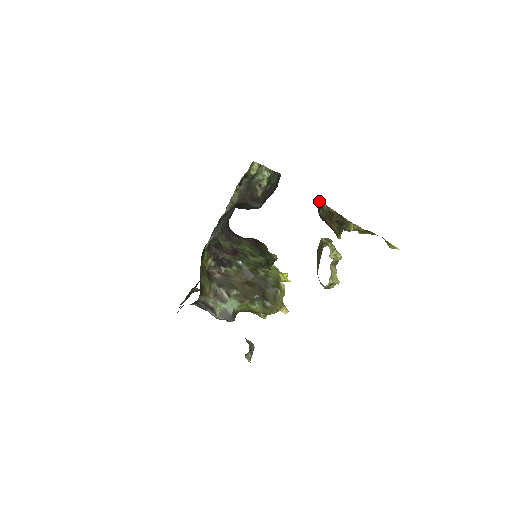
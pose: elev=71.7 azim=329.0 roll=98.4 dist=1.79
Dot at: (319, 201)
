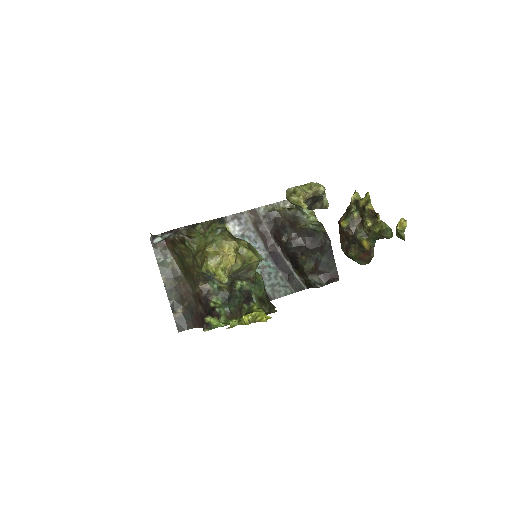
Dot at: occluded
